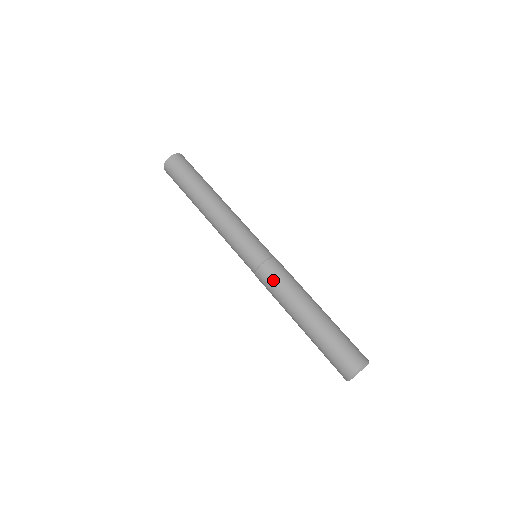
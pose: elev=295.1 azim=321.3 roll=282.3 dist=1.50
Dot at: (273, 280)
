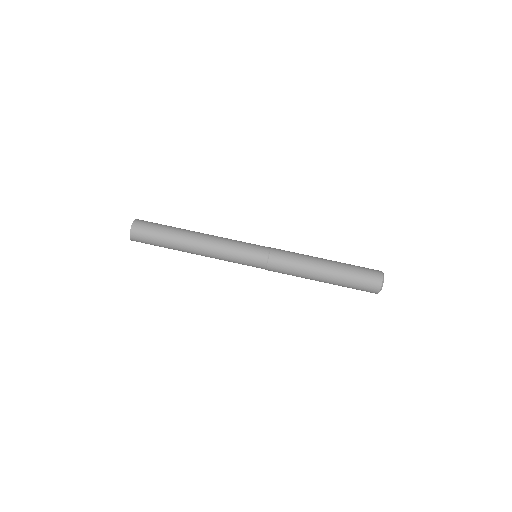
Dot at: (285, 265)
